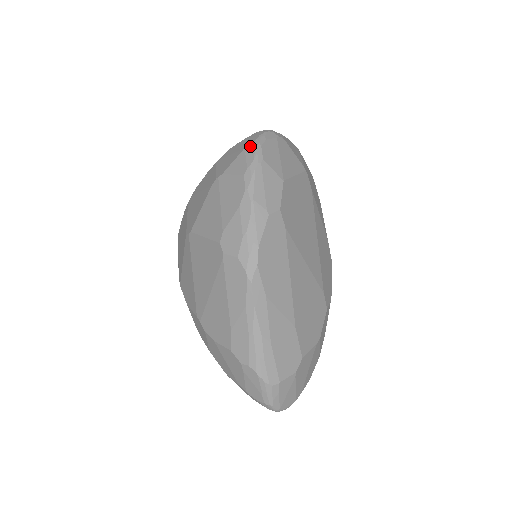
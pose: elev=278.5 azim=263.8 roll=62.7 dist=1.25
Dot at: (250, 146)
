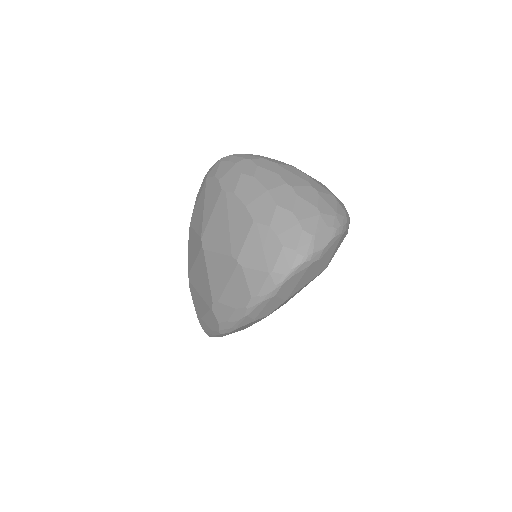
Dot at: (274, 277)
